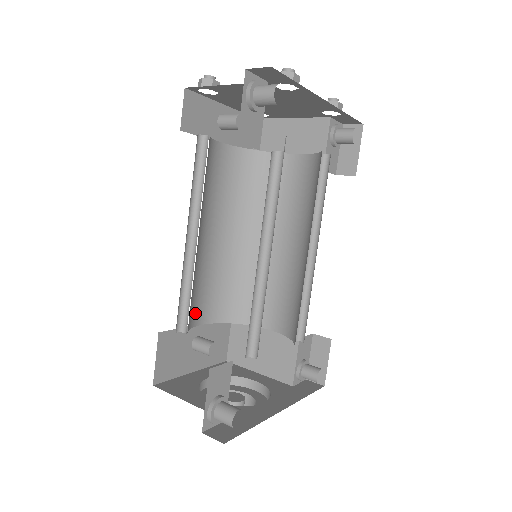
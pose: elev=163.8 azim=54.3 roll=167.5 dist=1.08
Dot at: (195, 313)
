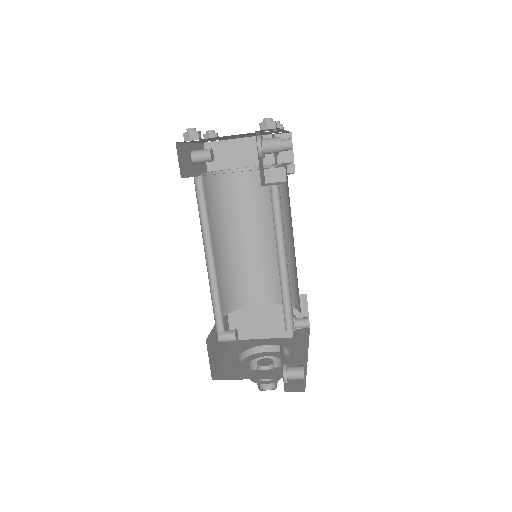
Dot at: occluded
